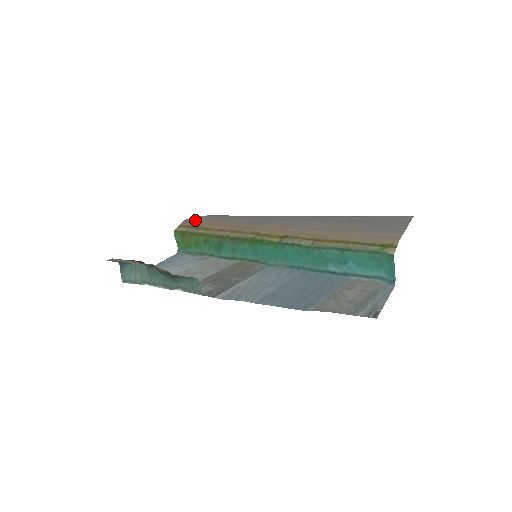
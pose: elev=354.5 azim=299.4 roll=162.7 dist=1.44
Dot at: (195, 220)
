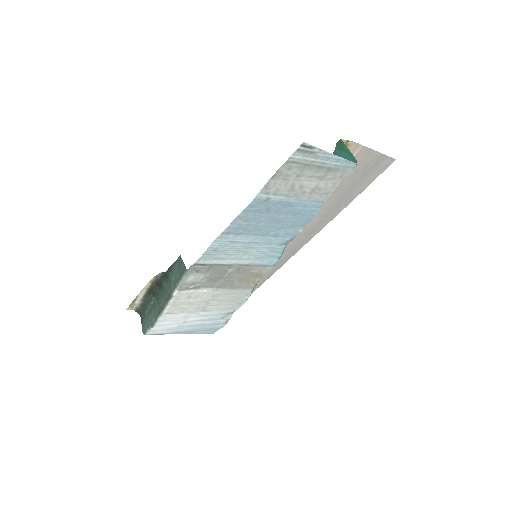
Dot at: occluded
